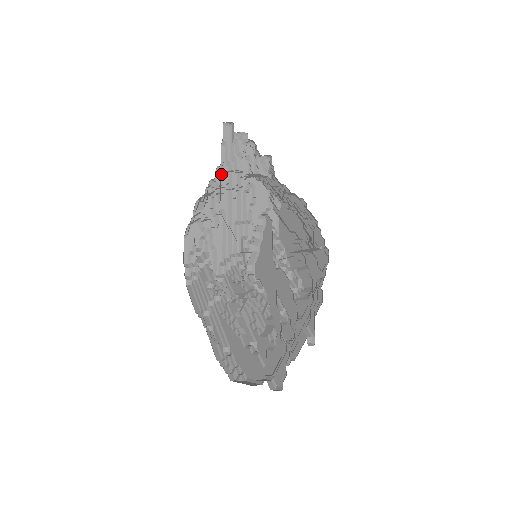
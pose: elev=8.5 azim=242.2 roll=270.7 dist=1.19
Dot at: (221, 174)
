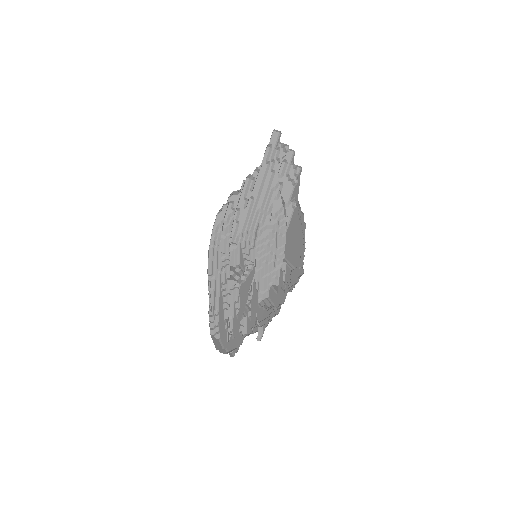
Dot at: (260, 169)
